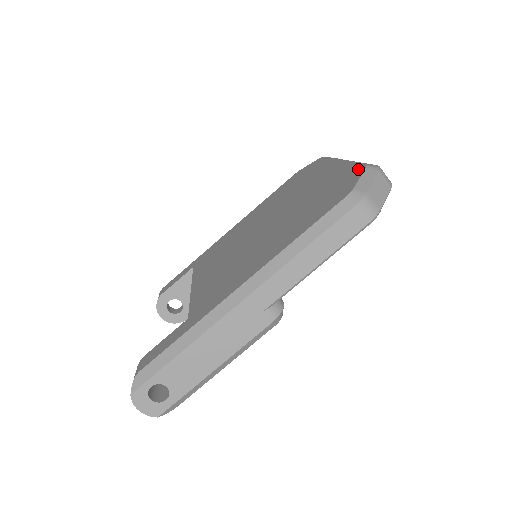
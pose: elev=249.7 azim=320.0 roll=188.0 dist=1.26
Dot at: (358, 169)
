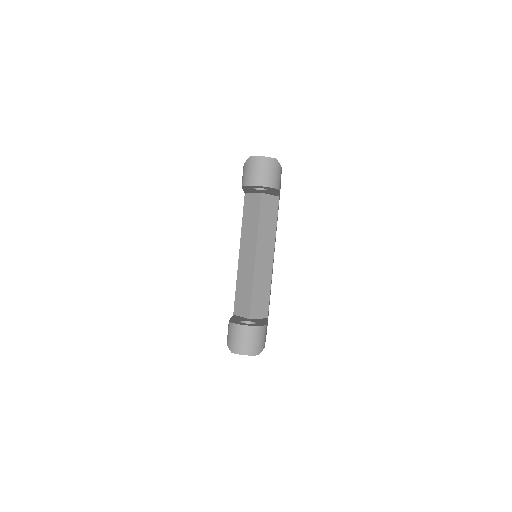
Dot at: occluded
